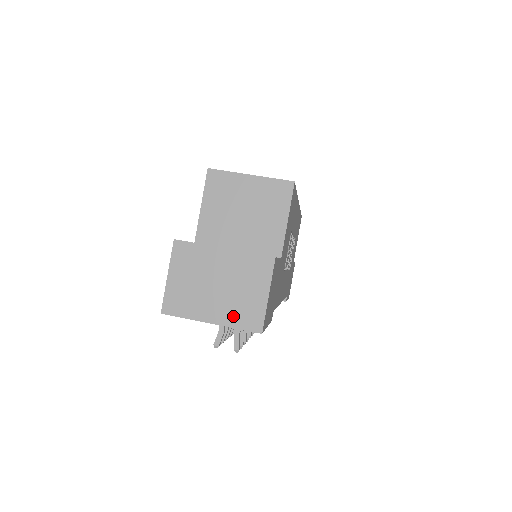
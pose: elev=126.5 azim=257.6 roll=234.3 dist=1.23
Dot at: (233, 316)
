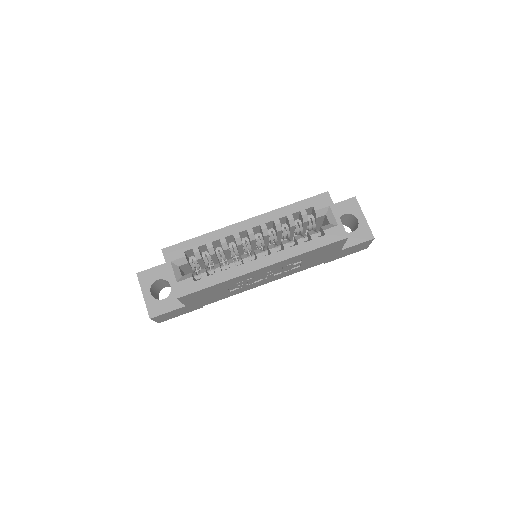
Dot at: occluded
